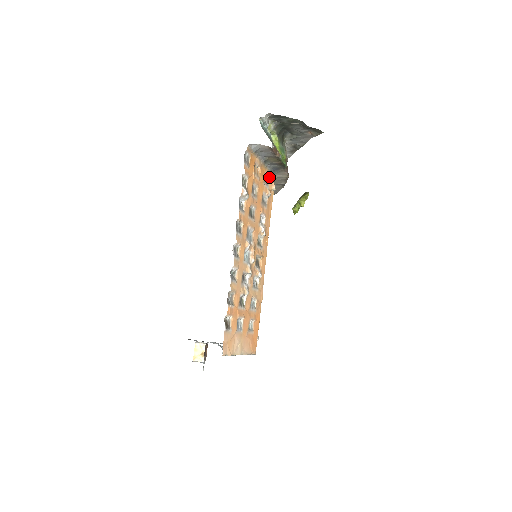
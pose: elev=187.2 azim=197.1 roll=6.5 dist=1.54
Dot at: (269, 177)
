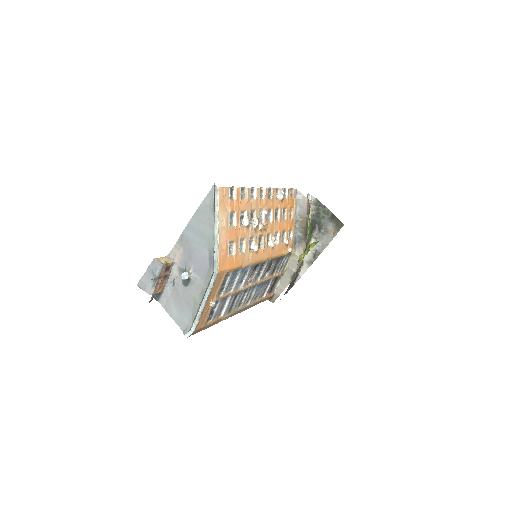
Dot at: (291, 240)
